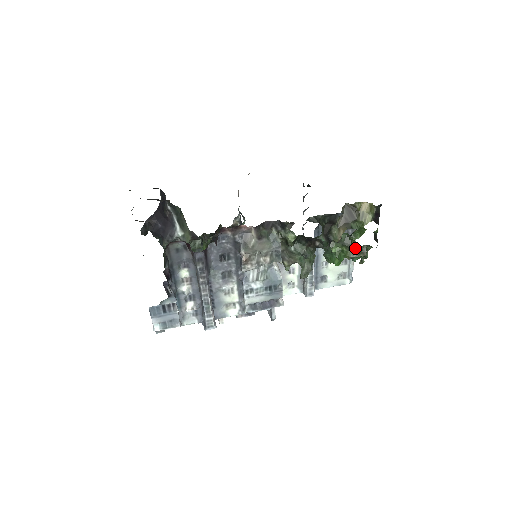
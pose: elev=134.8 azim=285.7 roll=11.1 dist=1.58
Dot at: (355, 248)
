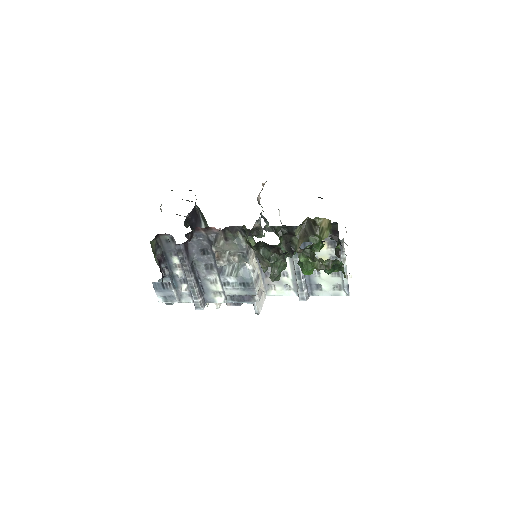
Dot at: (320, 261)
